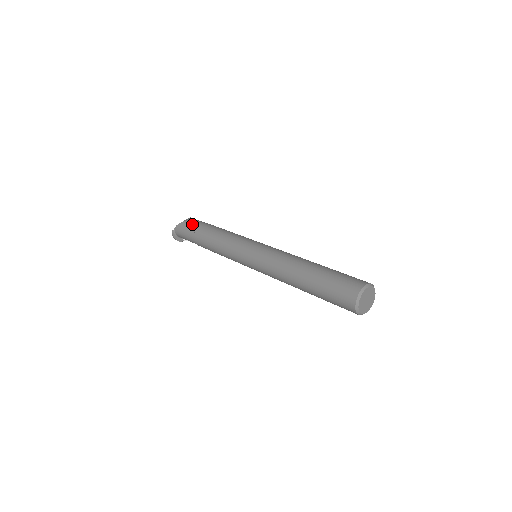
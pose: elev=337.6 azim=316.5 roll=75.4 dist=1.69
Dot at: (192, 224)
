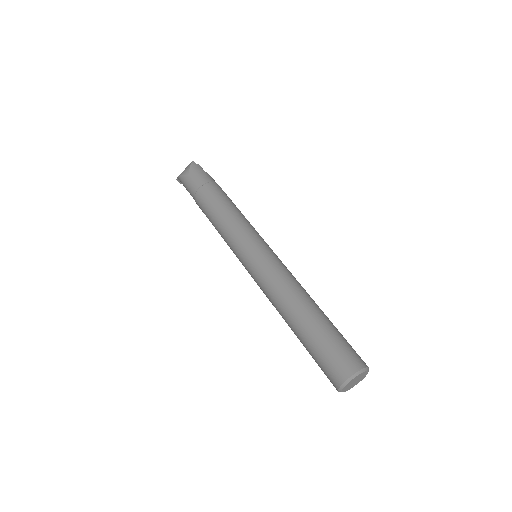
Dot at: (191, 185)
